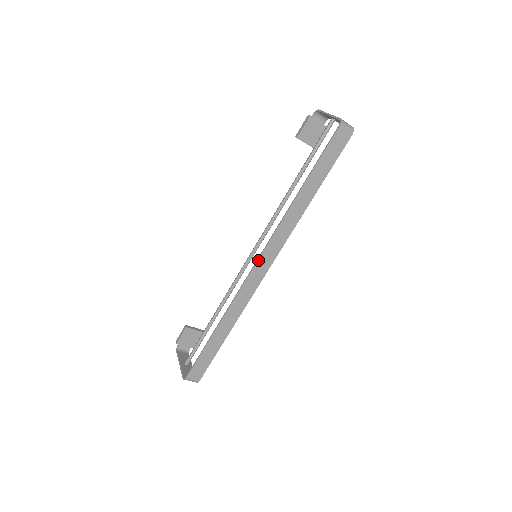
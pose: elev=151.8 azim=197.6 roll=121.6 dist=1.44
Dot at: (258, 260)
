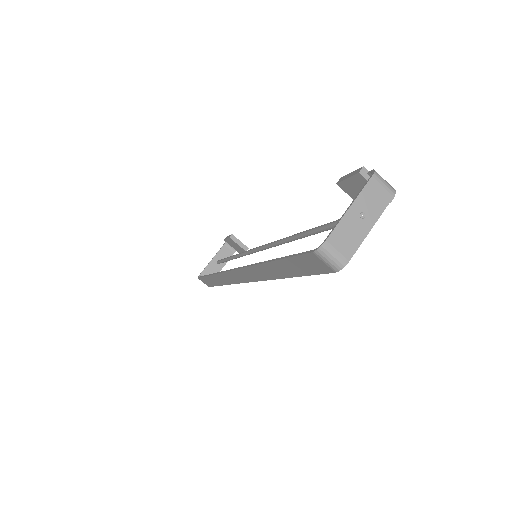
Dot at: (235, 270)
